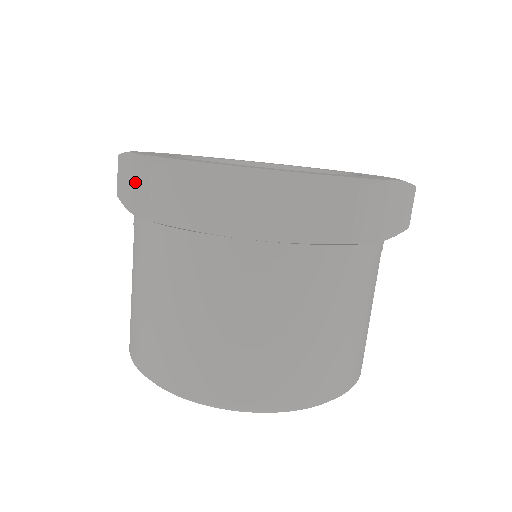
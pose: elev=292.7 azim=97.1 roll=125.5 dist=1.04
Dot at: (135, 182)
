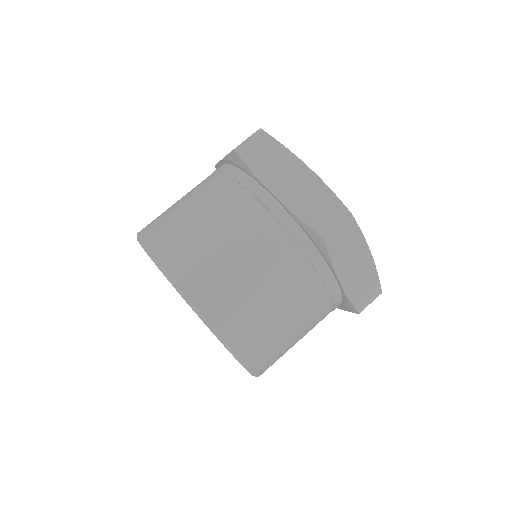
Dot at: occluded
